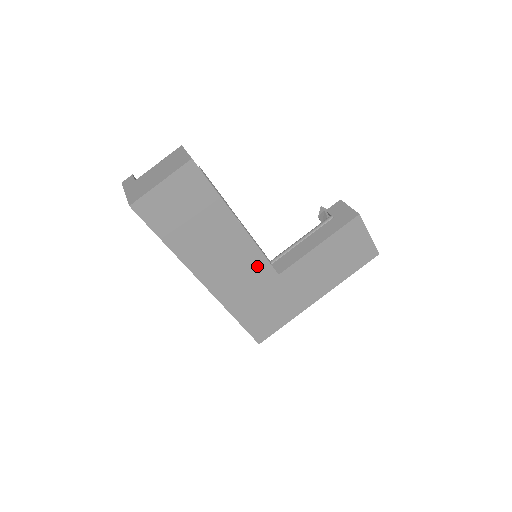
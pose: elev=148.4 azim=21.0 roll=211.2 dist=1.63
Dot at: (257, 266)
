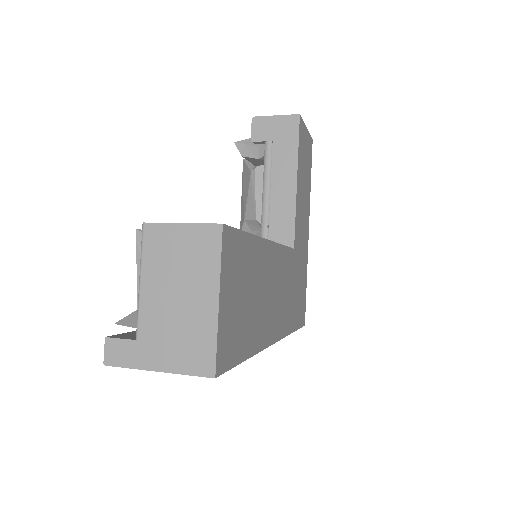
Dot at: (286, 264)
